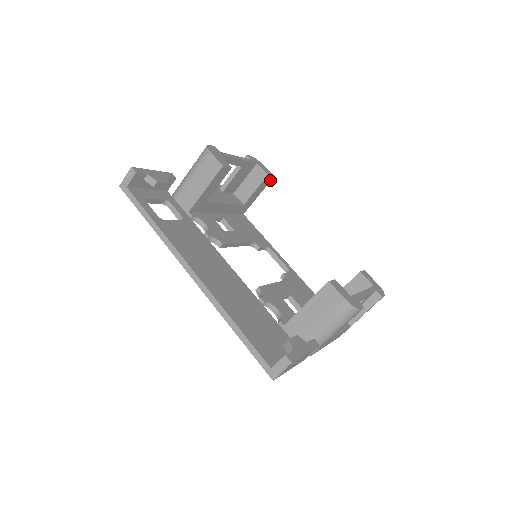
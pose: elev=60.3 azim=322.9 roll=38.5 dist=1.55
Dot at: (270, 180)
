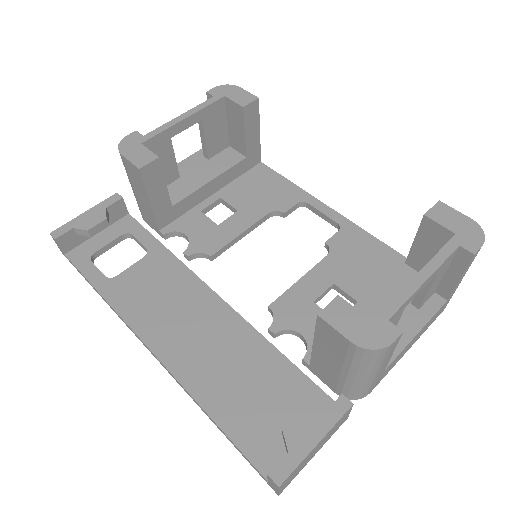
Dot at: (257, 106)
